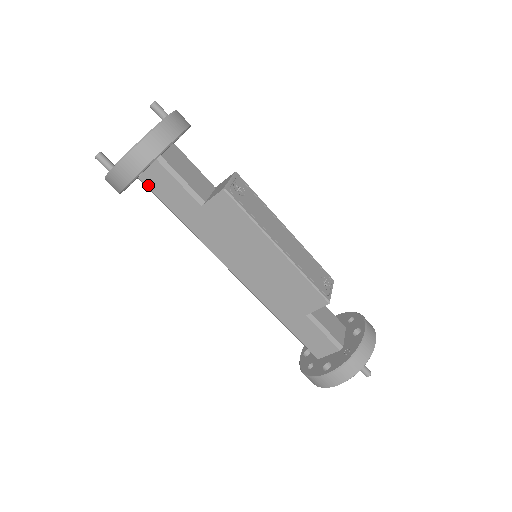
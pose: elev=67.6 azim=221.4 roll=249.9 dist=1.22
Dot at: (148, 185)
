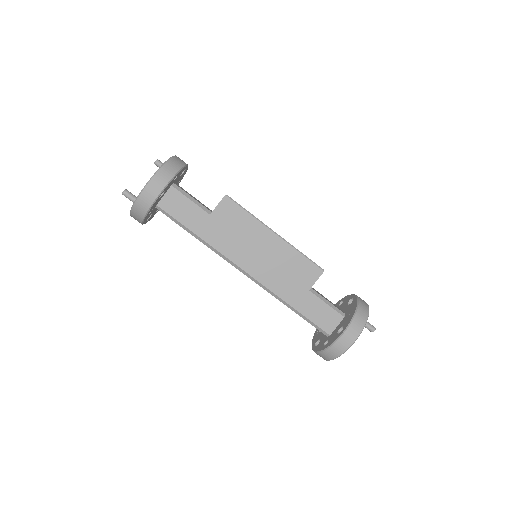
Dot at: (165, 209)
